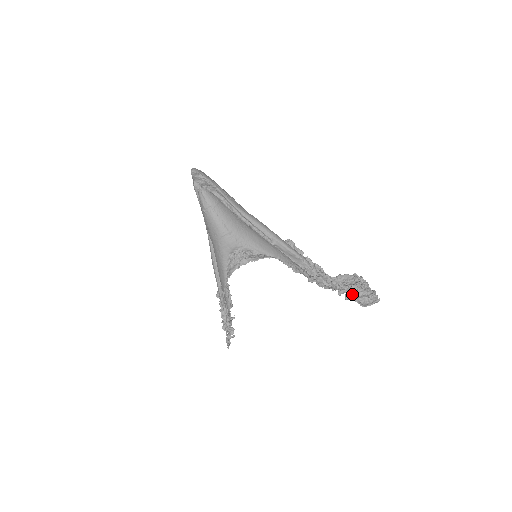
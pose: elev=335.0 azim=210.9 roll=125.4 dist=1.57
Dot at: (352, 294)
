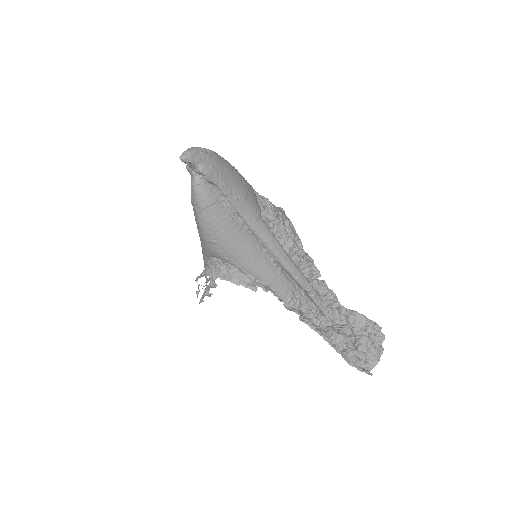
Dot at: (342, 355)
